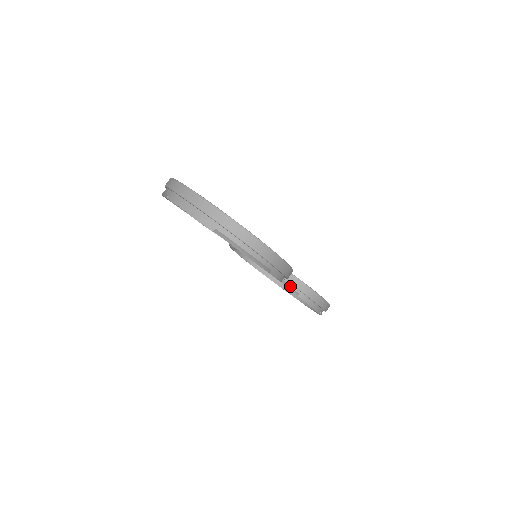
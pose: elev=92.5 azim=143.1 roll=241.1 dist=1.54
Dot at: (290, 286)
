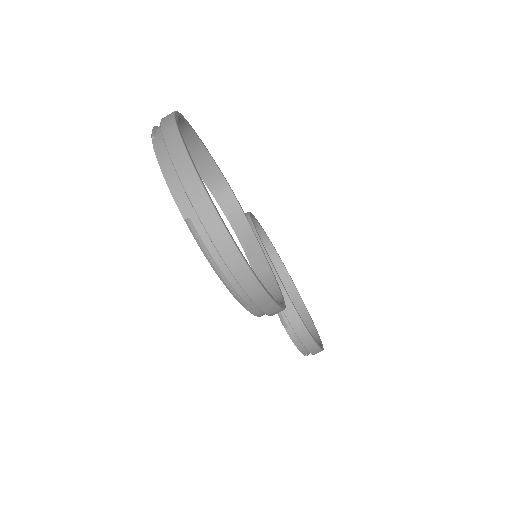
Dot at: (281, 313)
